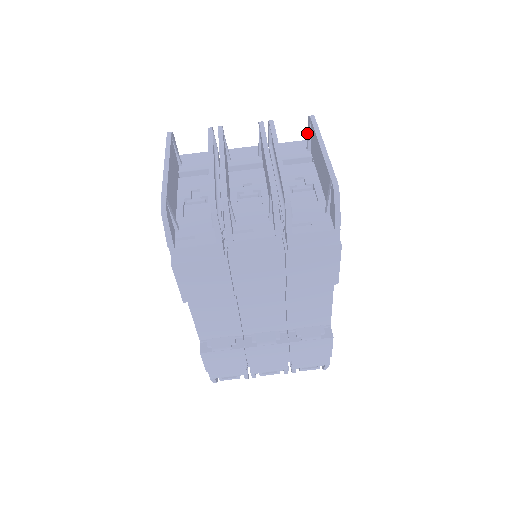
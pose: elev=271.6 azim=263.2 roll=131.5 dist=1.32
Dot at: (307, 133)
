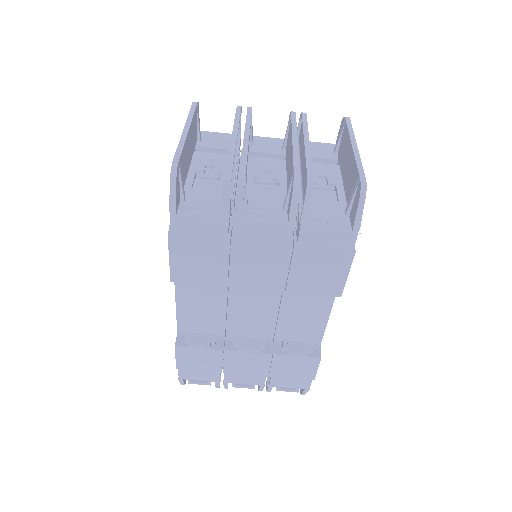
Dot at: (337, 136)
